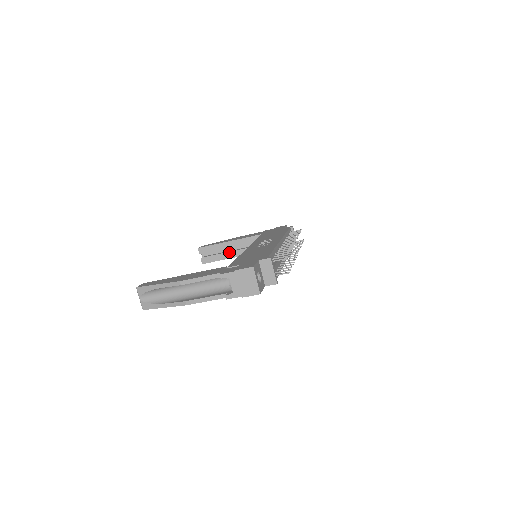
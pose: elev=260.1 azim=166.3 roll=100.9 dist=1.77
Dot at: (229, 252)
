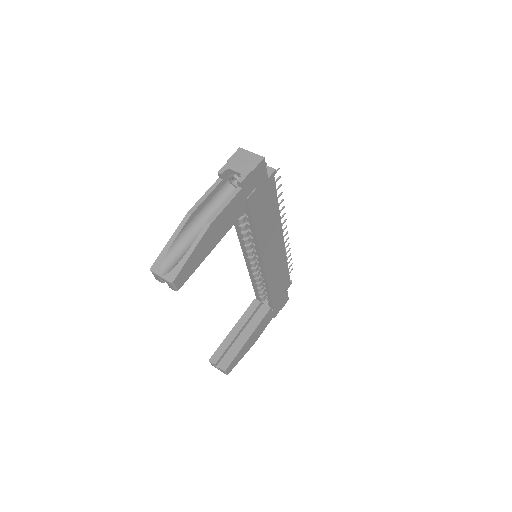
Dot at: (241, 337)
